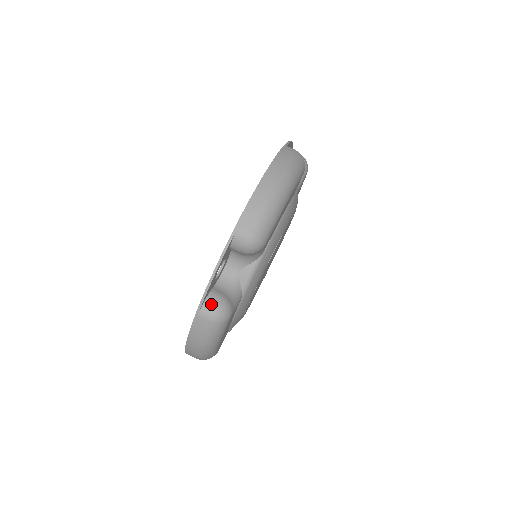
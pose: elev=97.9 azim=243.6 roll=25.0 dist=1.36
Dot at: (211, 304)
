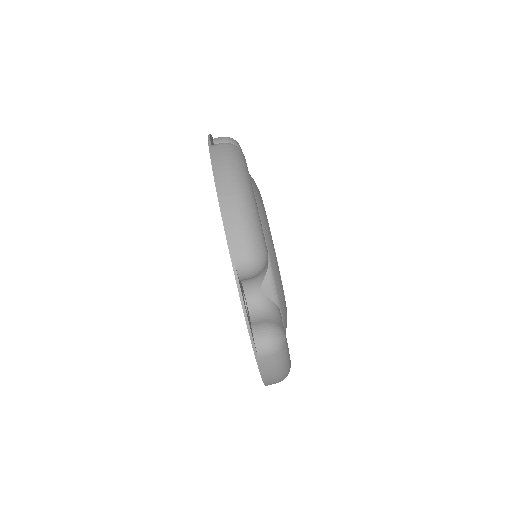
Dot at: (262, 340)
